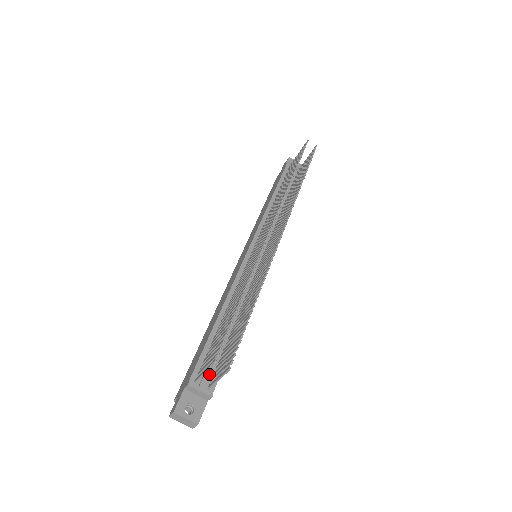
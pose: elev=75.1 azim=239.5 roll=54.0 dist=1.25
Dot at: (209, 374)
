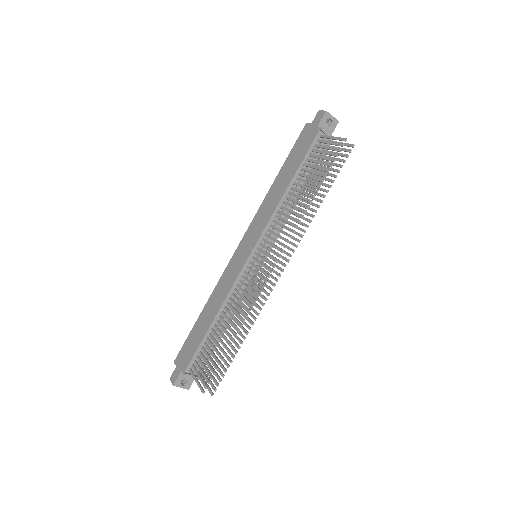
Dot at: (200, 366)
